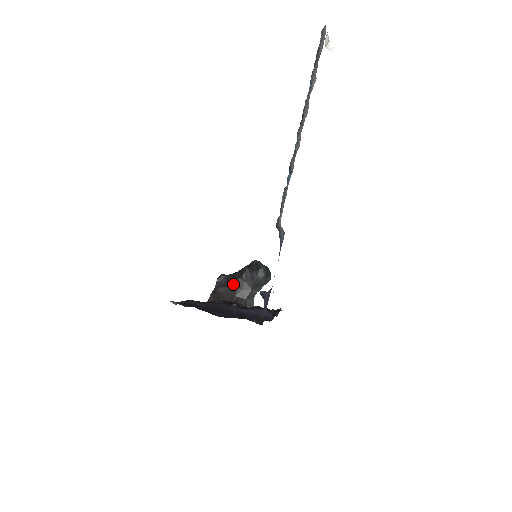
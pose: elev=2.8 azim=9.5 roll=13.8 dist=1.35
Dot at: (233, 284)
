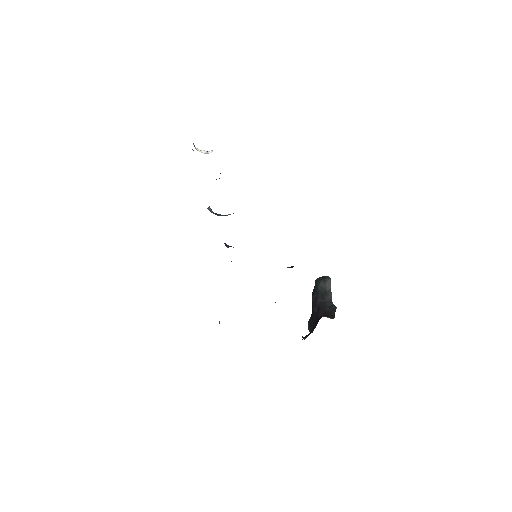
Dot at: (314, 314)
